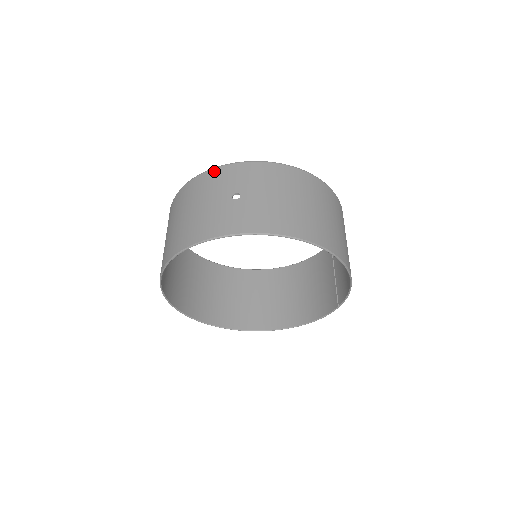
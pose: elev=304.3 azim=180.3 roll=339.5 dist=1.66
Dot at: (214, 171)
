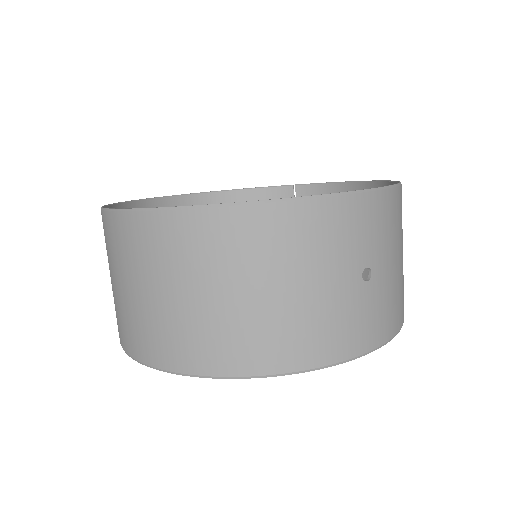
Dot at: (327, 206)
